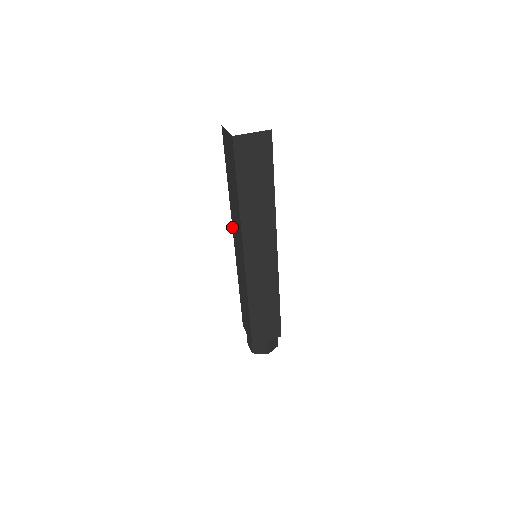
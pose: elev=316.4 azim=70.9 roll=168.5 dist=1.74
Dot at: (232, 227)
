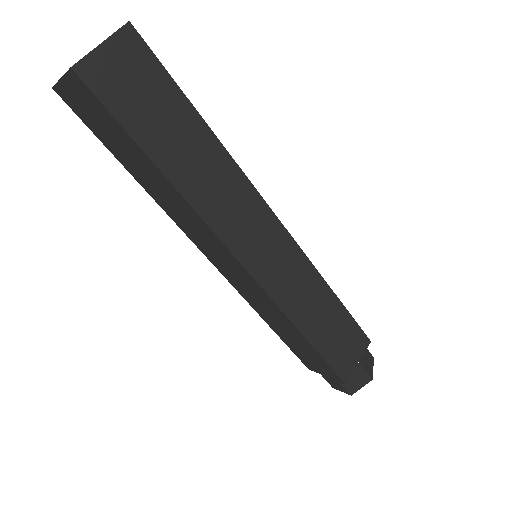
Dot at: occluded
